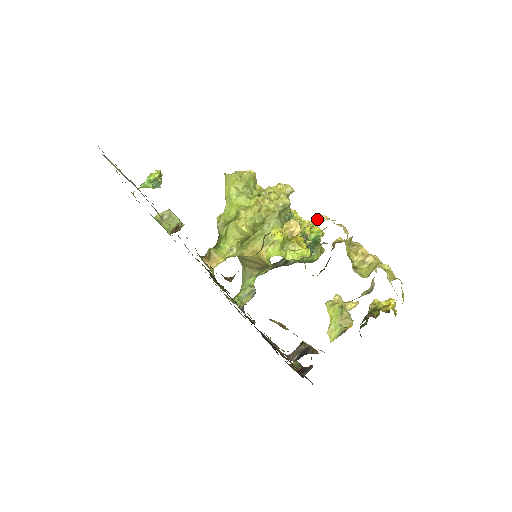
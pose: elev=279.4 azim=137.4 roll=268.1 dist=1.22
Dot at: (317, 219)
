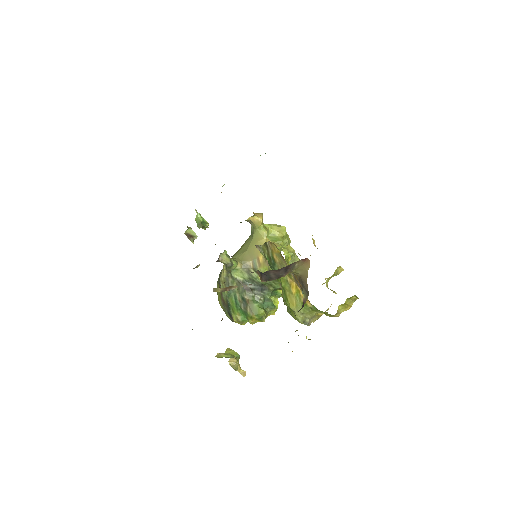
Dot at: occluded
